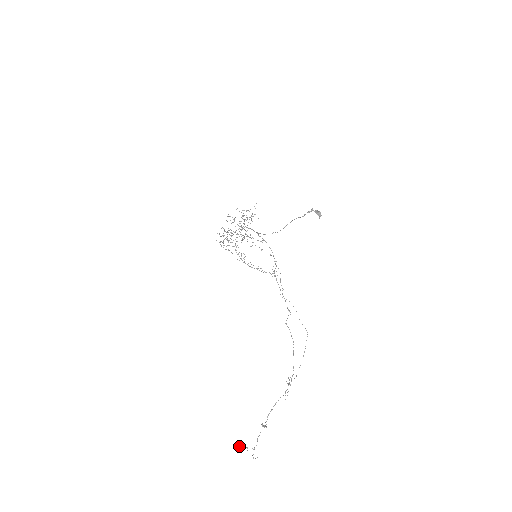
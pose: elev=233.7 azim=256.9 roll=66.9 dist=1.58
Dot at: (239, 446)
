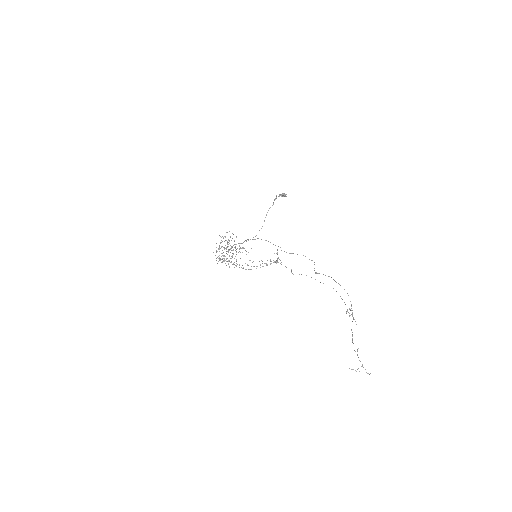
Dot at: (352, 369)
